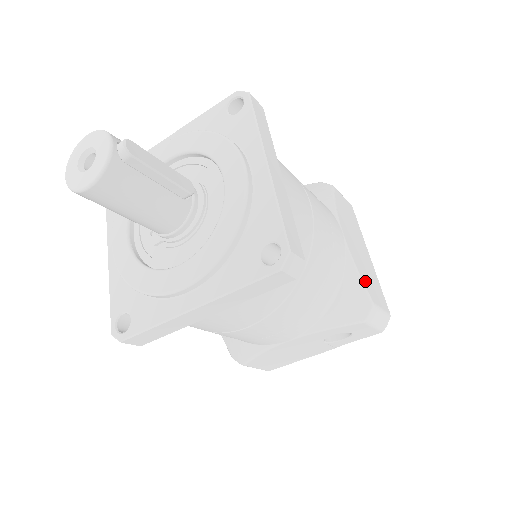
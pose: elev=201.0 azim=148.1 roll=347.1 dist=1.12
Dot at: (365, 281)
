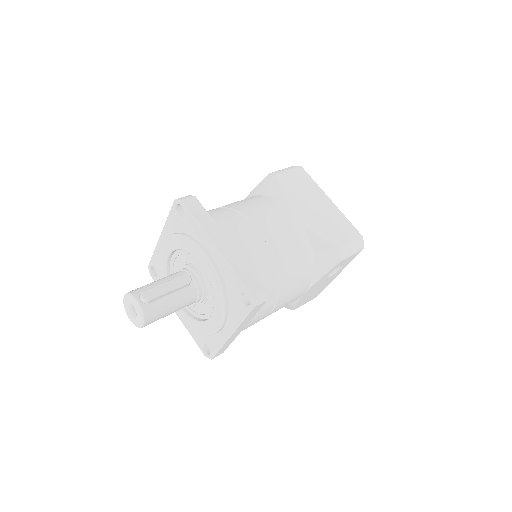
Dot at: (328, 235)
